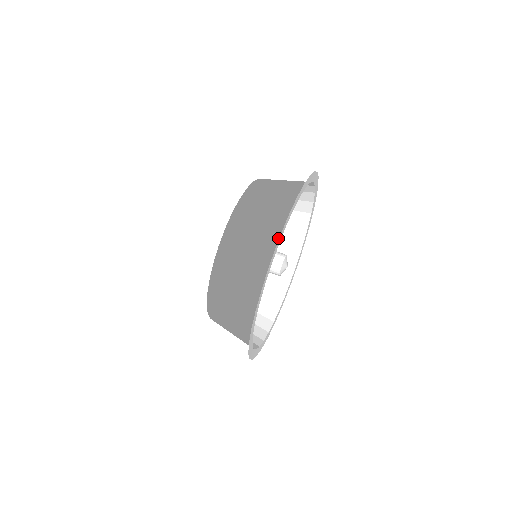
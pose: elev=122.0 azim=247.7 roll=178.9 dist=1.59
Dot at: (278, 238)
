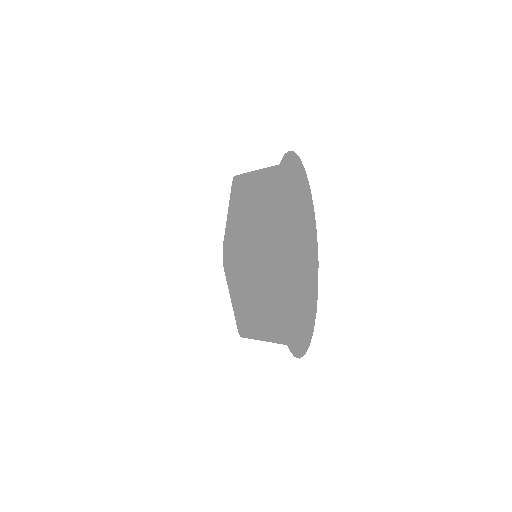
Dot at: (311, 257)
